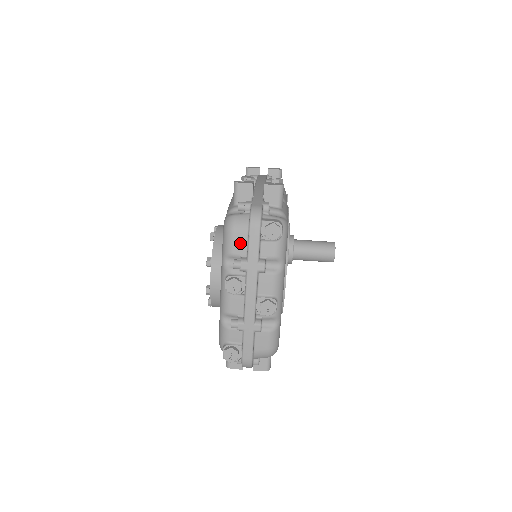
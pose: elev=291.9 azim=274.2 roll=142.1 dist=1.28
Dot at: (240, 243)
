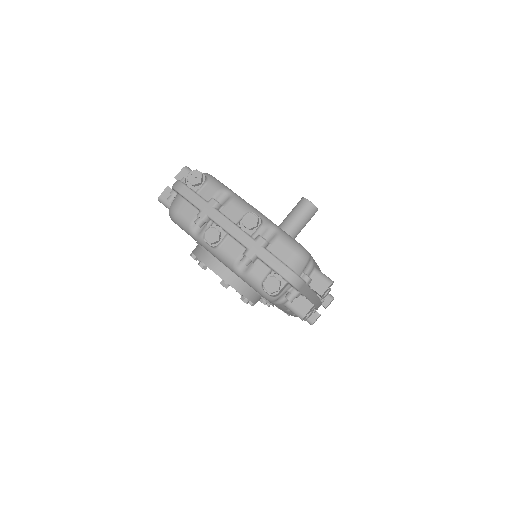
Dot at: (187, 211)
